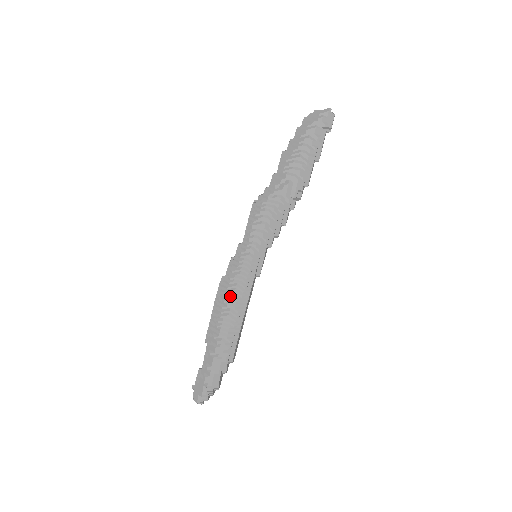
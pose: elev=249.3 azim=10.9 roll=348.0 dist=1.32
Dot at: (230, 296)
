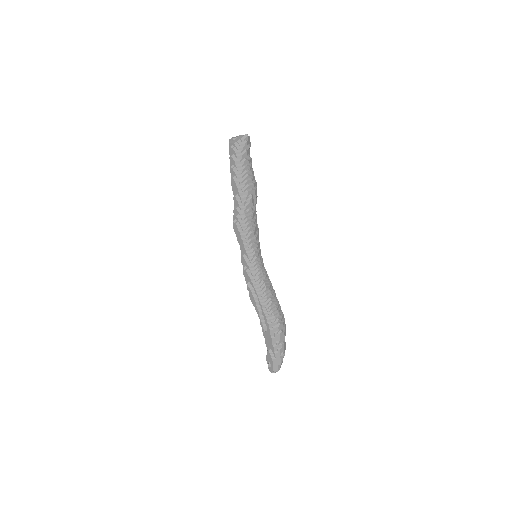
Dot at: (265, 291)
